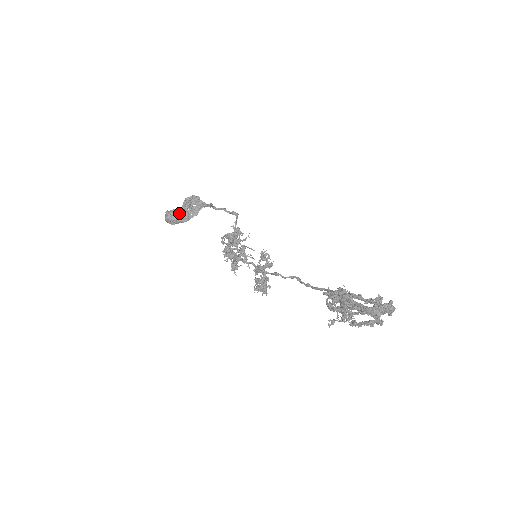
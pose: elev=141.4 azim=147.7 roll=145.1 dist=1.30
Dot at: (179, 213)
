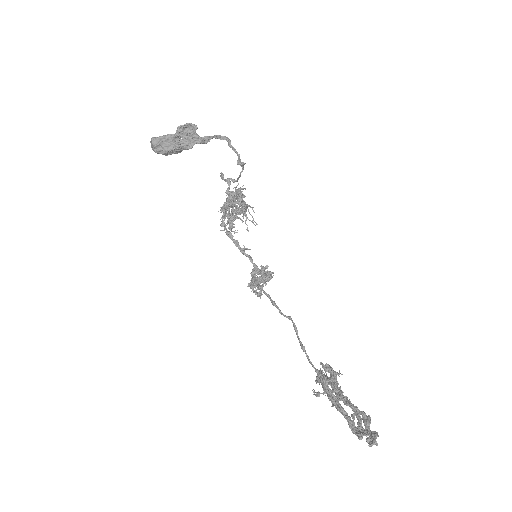
Dot at: (169, 146)
